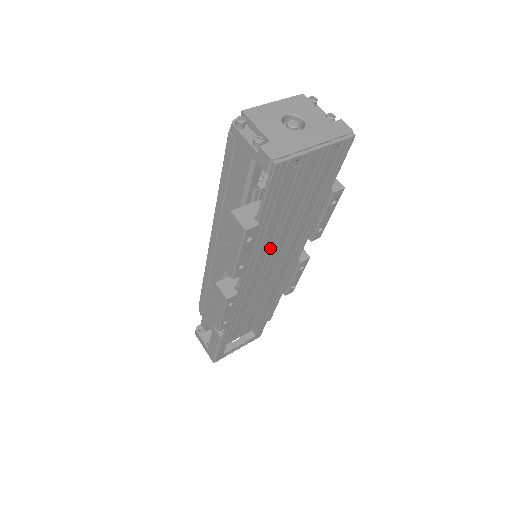
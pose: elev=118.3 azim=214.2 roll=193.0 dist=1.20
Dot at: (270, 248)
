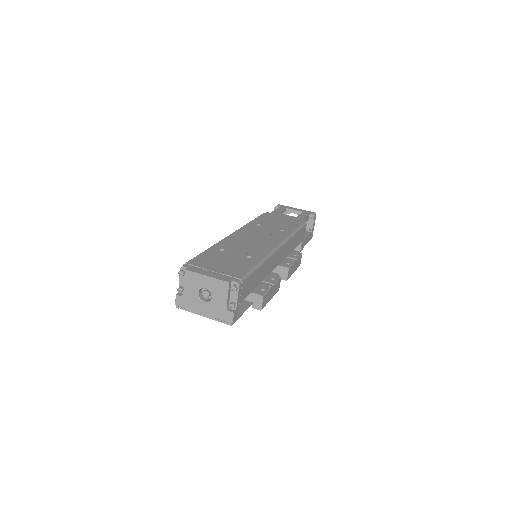
Dot at: occluded
